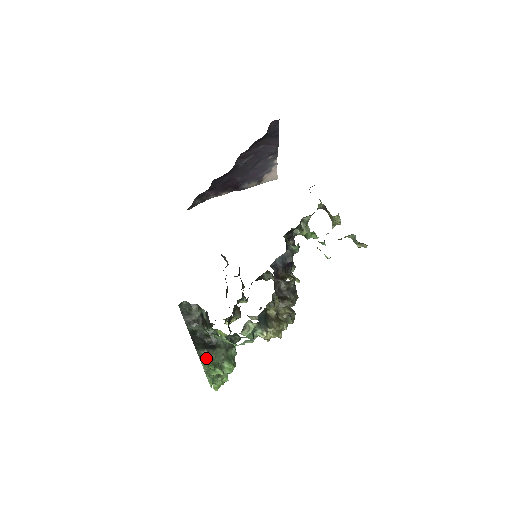
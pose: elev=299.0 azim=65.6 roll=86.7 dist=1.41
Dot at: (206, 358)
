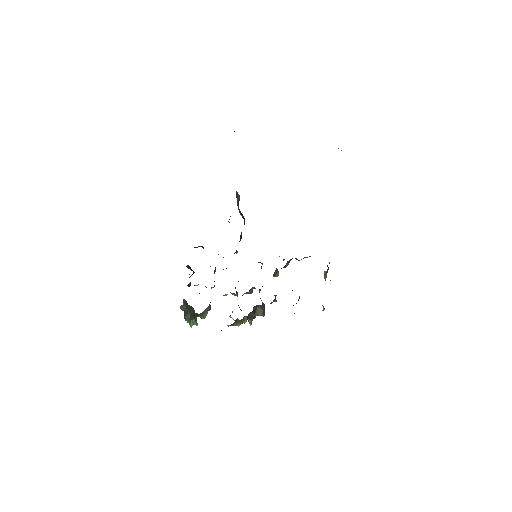
Dot at: (189, 321)
